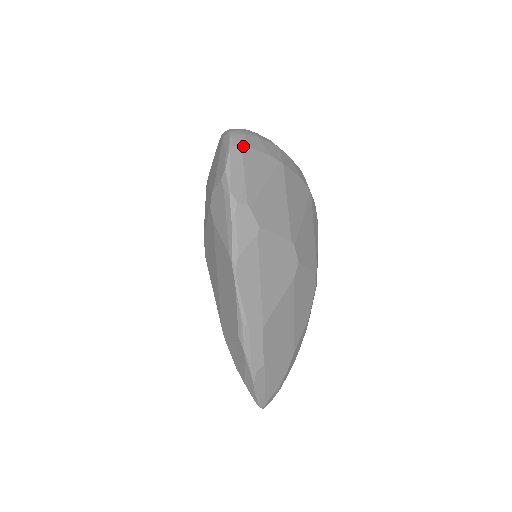
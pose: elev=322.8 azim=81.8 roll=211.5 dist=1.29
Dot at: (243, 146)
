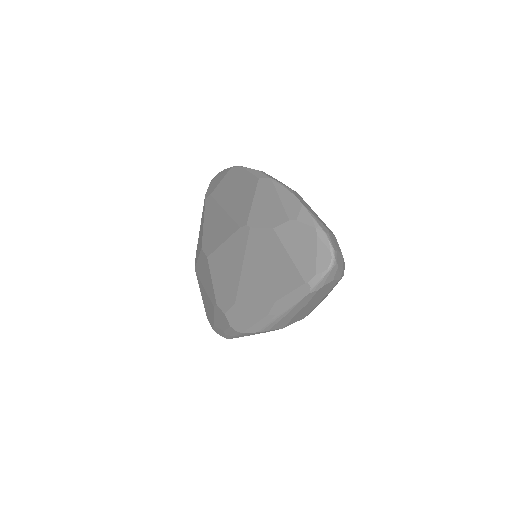
Dot at: occluded
